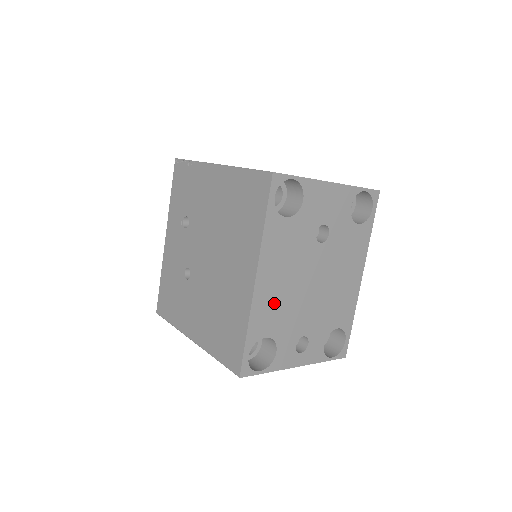
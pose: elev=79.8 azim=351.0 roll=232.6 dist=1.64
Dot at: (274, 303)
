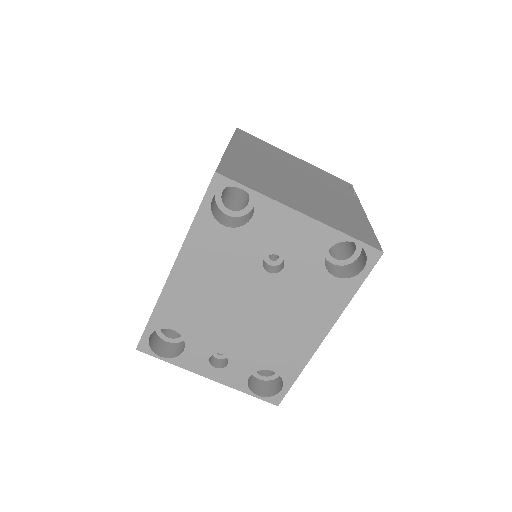
Dot at: (190, 303)
